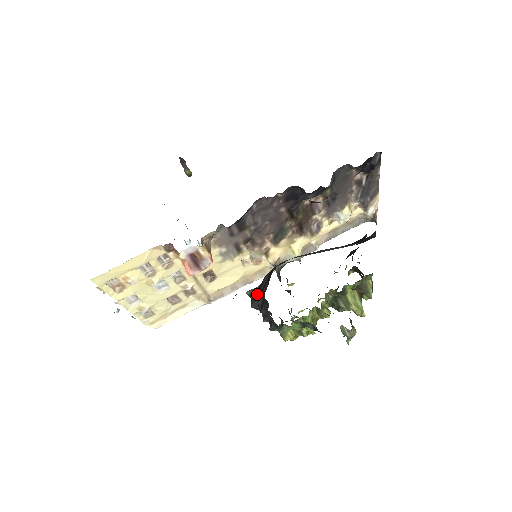
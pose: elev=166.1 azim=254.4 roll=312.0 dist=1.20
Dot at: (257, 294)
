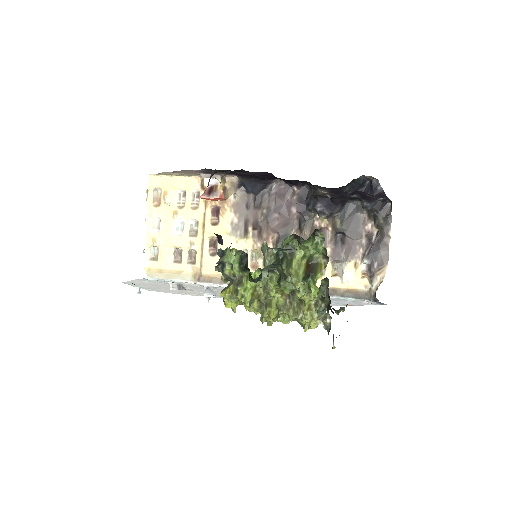
Dot at: occluded
